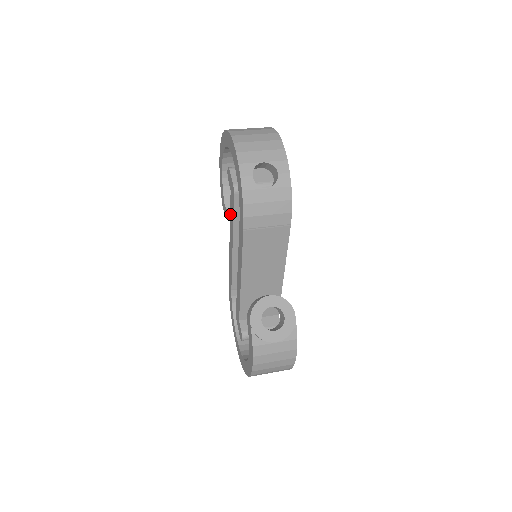
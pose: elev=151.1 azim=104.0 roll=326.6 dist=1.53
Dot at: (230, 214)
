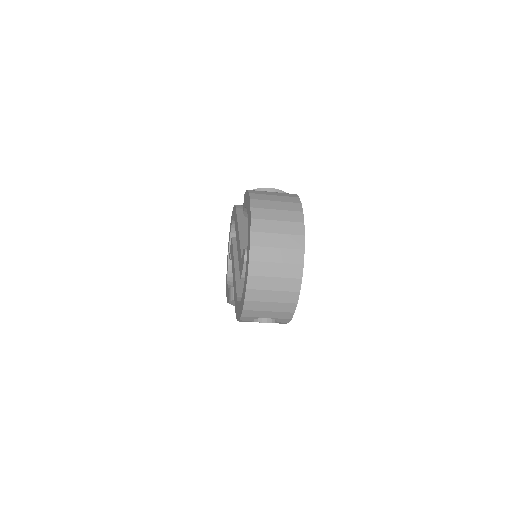
Dot at: occluded
